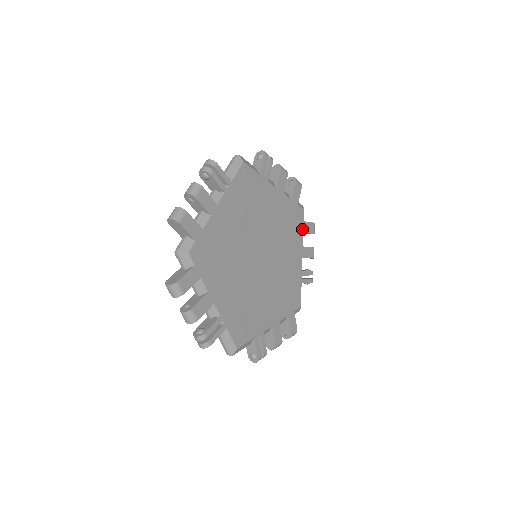
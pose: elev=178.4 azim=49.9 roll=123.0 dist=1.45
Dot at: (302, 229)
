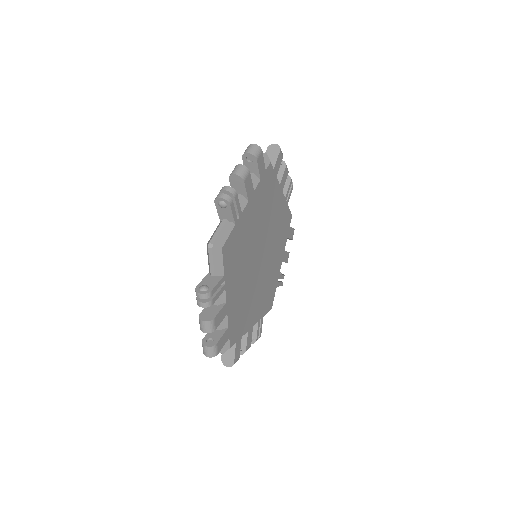
Dot at: (275, 176)
